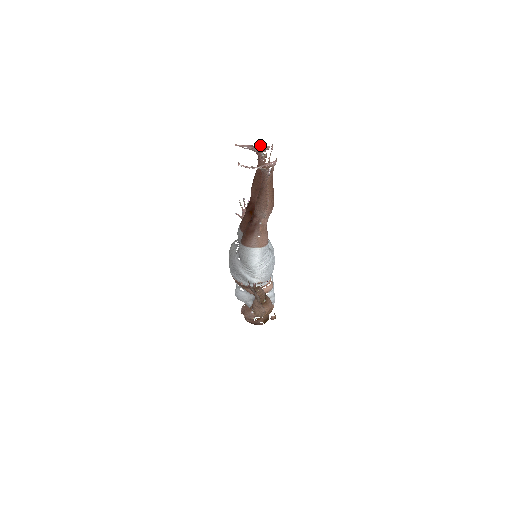
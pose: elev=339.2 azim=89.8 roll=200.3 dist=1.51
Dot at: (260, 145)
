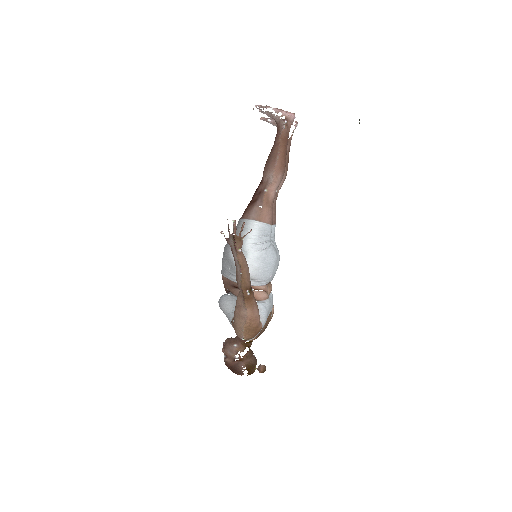
Dot at: (284, 119)
